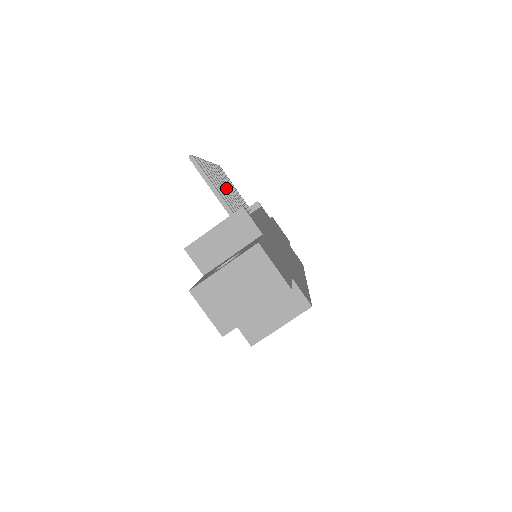
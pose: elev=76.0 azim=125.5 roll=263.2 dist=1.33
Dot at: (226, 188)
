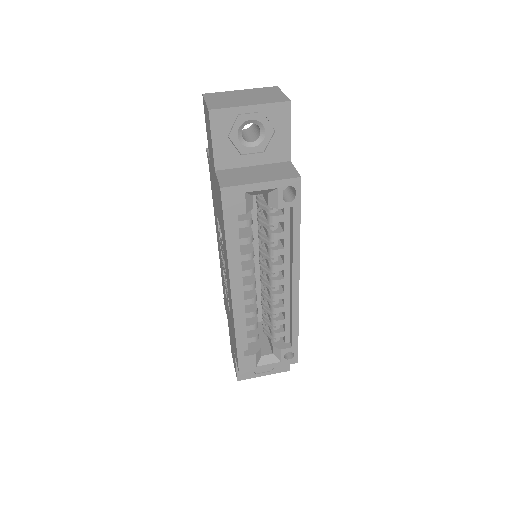
Dot at: occluded
